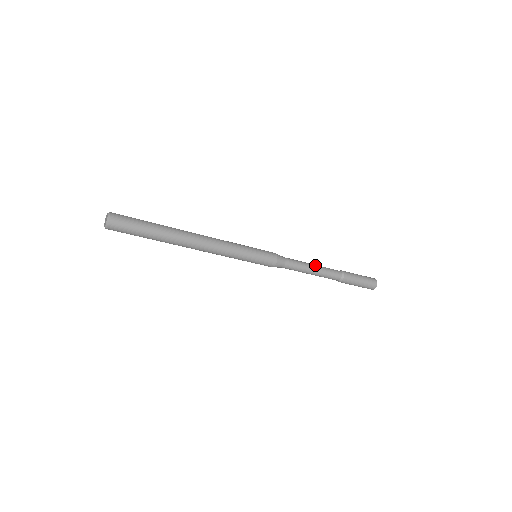
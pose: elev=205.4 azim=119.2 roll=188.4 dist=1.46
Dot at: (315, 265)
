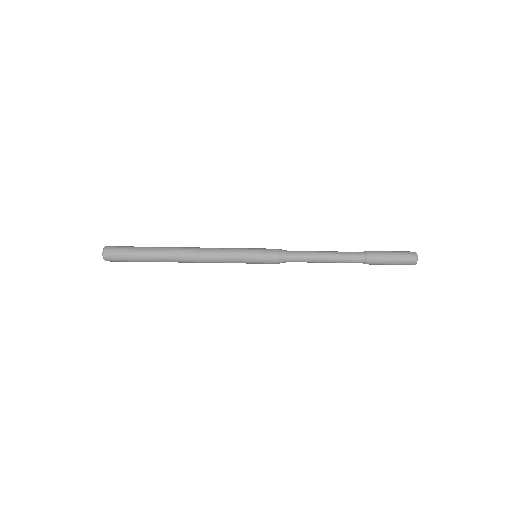
Dot at: (328, 253)
